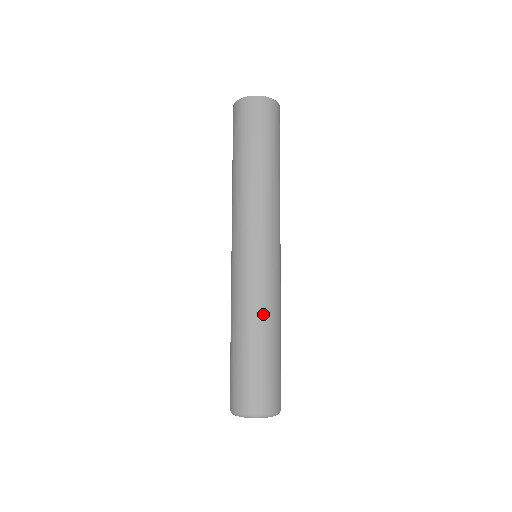
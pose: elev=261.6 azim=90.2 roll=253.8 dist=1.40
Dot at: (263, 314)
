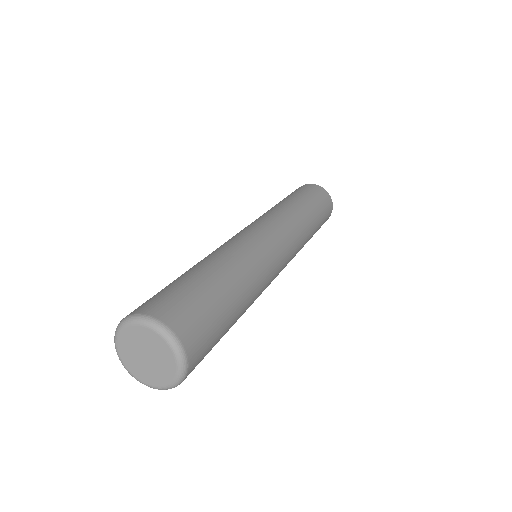
Dot at: (238, 261)
